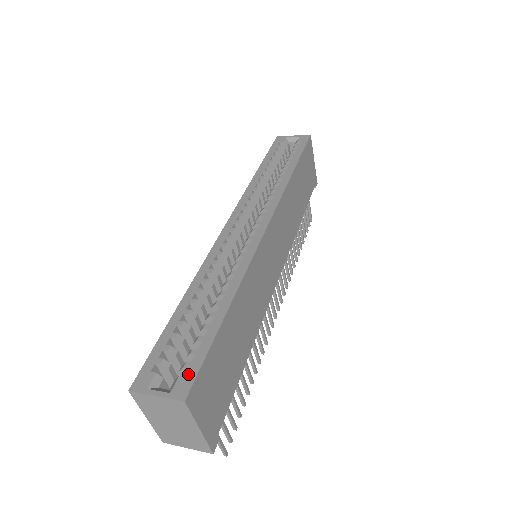
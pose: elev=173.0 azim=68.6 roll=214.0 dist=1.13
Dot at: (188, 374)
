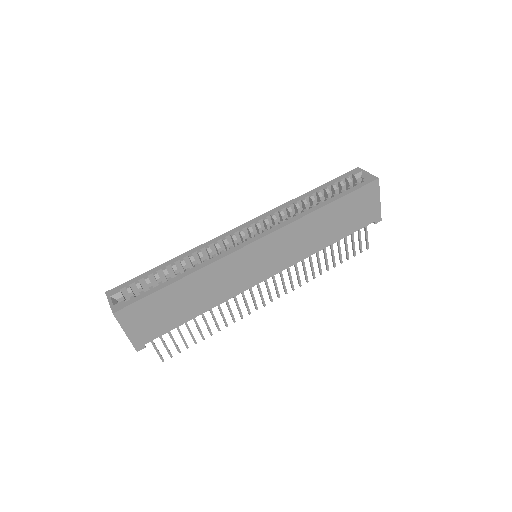
Dot at: (127, 302)
